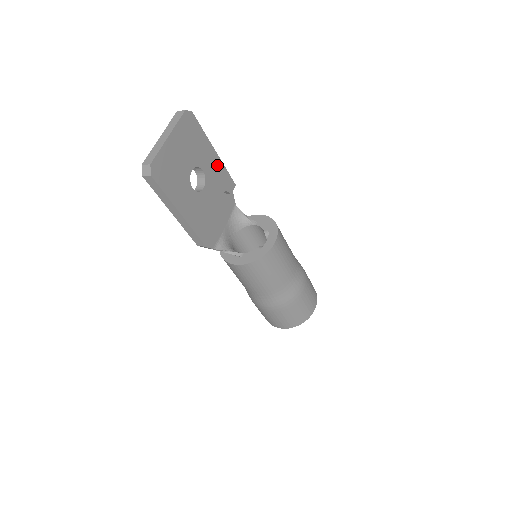
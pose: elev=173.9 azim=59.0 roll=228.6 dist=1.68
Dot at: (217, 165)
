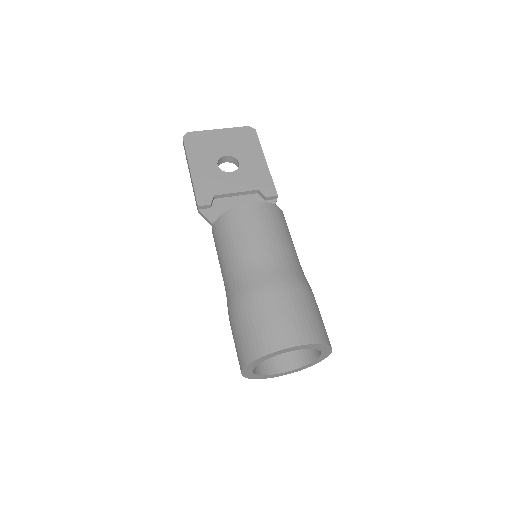
Dot at: (261, 170)
